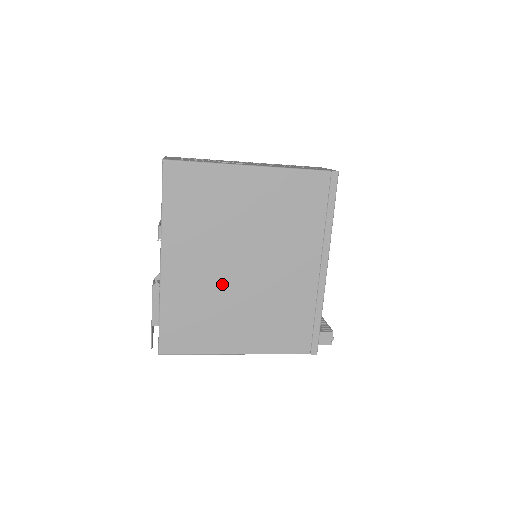
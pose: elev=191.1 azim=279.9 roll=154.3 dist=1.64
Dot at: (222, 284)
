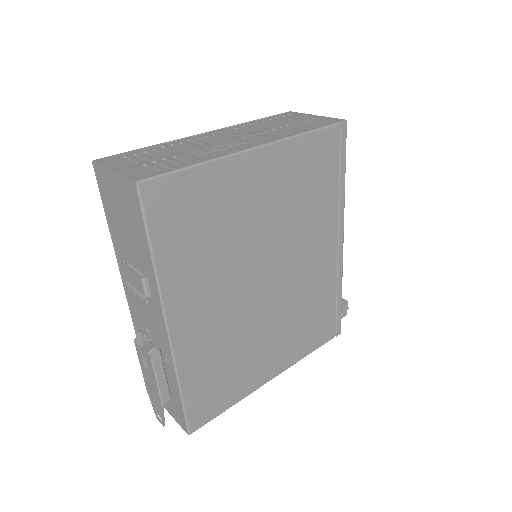
Dot at: (245, 315)
